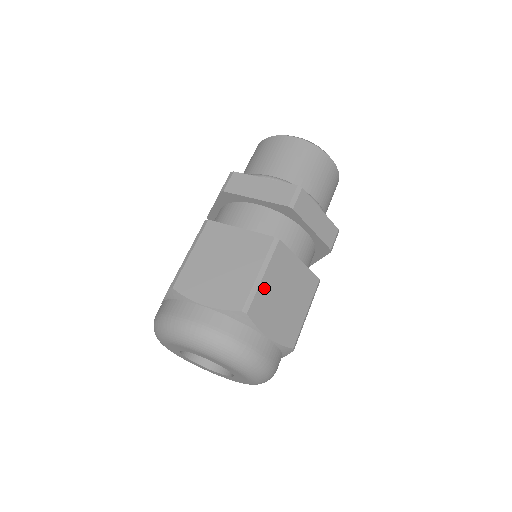
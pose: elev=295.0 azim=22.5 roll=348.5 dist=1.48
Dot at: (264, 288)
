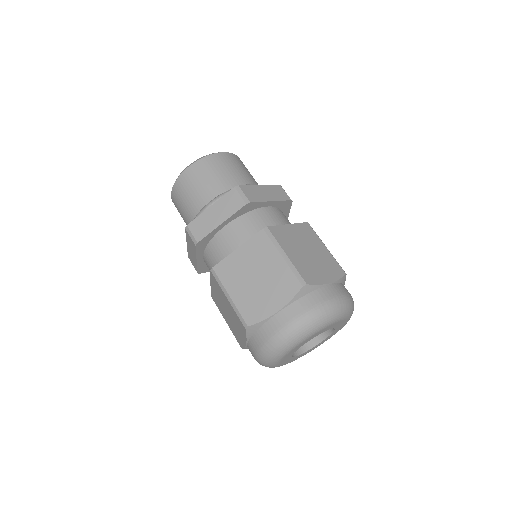
Dot at: occluded
